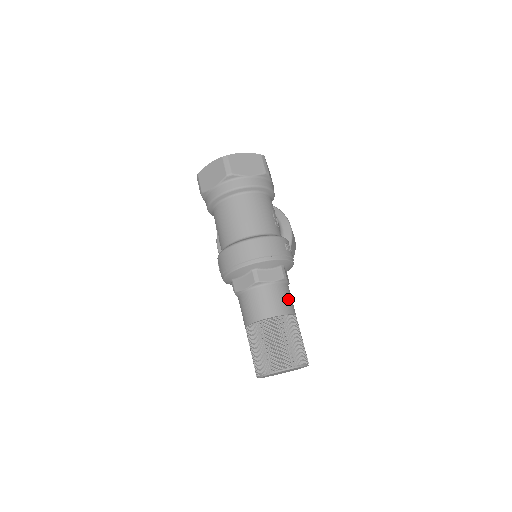
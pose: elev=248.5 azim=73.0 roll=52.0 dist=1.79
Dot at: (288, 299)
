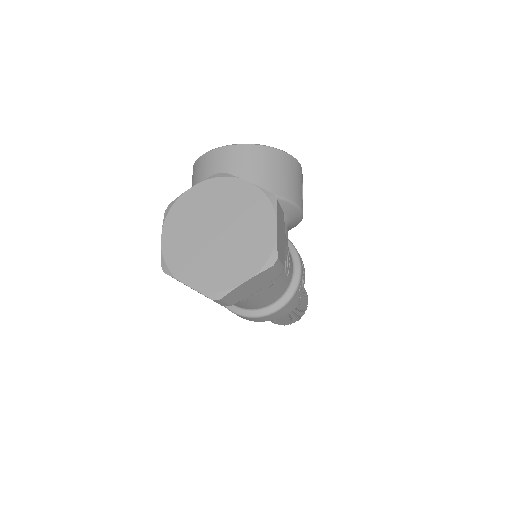
Dot at: occluded
